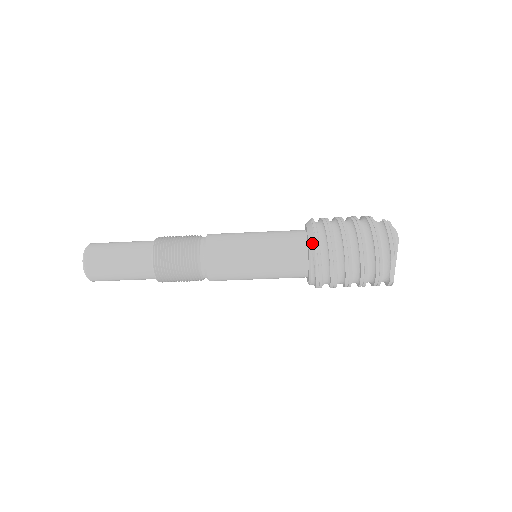
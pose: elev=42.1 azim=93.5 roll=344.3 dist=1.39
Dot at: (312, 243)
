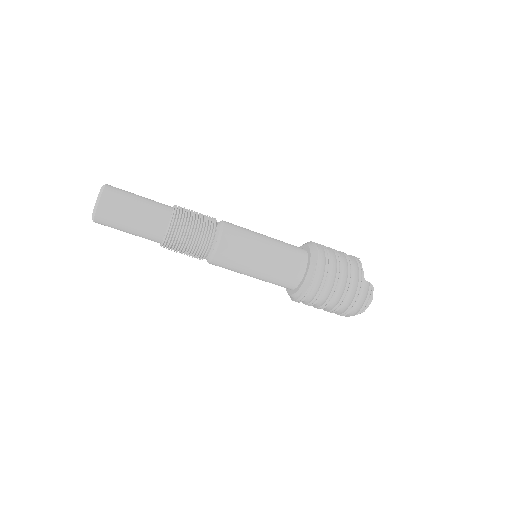
Dot at: (307, 285)
